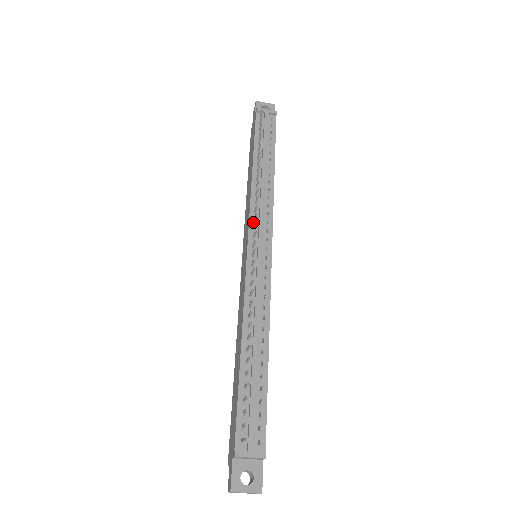
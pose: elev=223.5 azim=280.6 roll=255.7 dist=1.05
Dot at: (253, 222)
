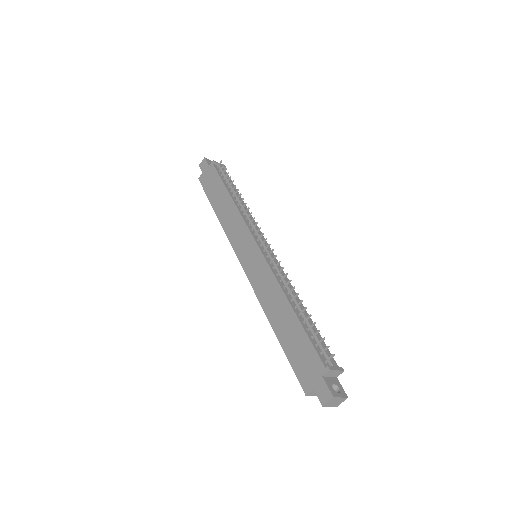
Dot at: (252, 230)
